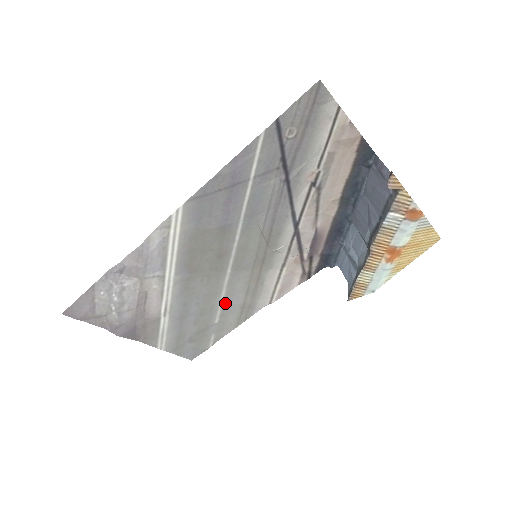
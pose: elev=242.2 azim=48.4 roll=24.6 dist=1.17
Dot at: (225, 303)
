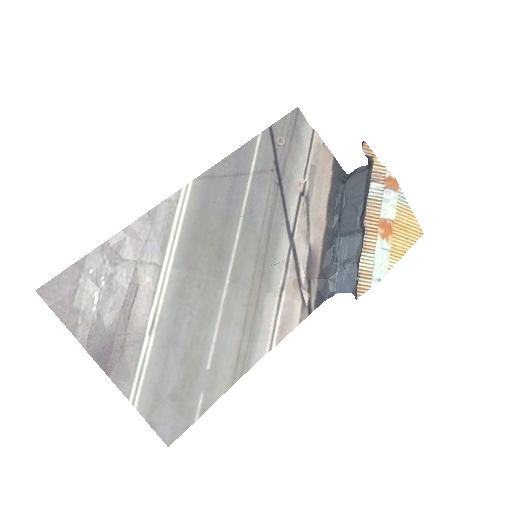
Dot at: (220, 334)
